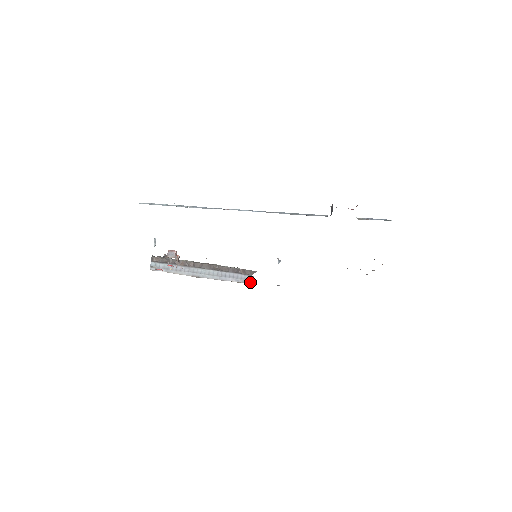
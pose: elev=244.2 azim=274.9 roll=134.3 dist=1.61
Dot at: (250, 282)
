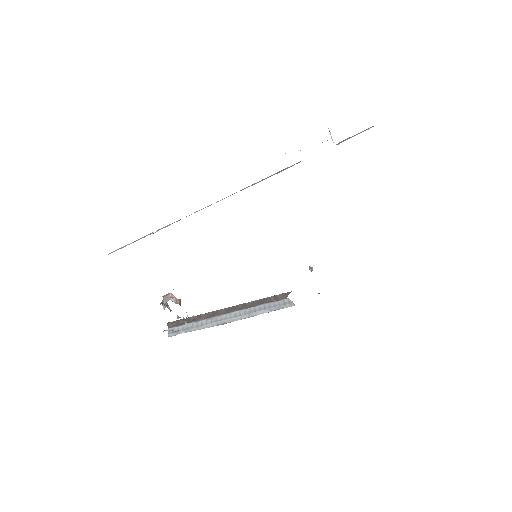
Dot at: (286, 306)
